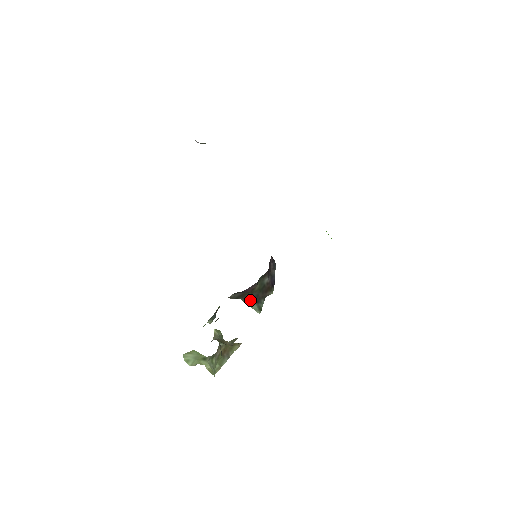
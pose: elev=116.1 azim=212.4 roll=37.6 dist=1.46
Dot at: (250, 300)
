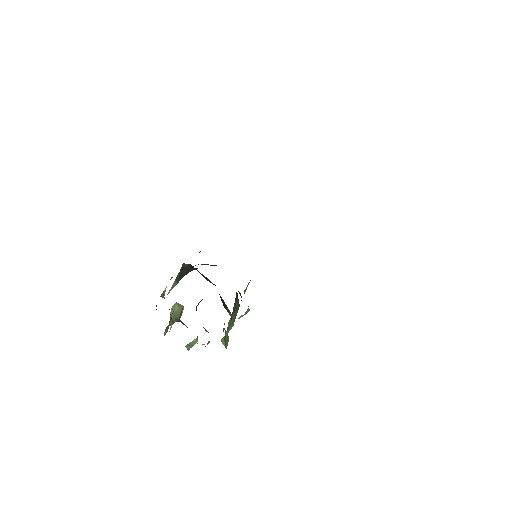
Dot at: (180, 277)
